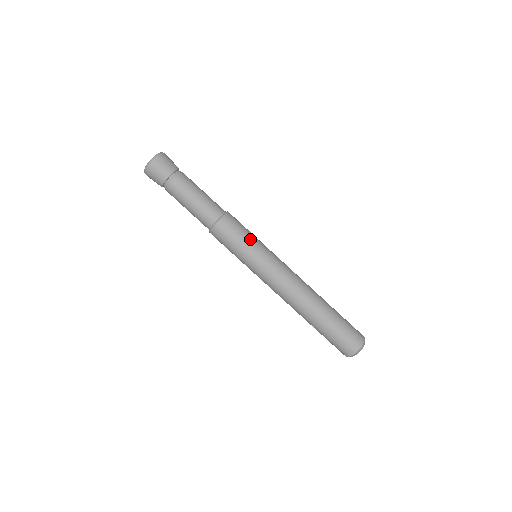
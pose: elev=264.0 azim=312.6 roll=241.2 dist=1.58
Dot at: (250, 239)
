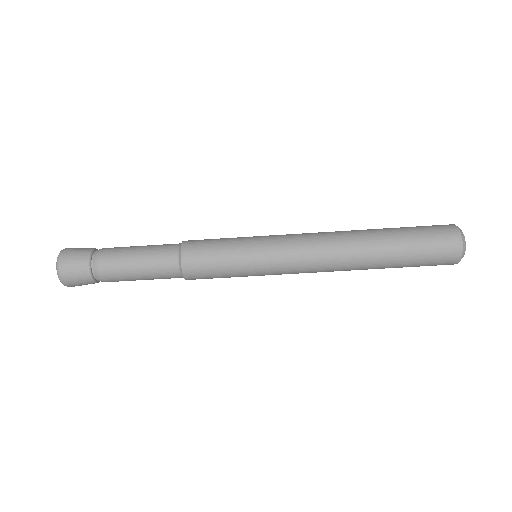
Dot at: (231, 248)
